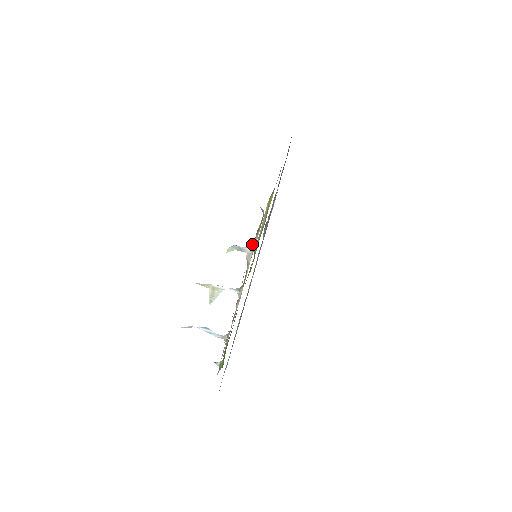
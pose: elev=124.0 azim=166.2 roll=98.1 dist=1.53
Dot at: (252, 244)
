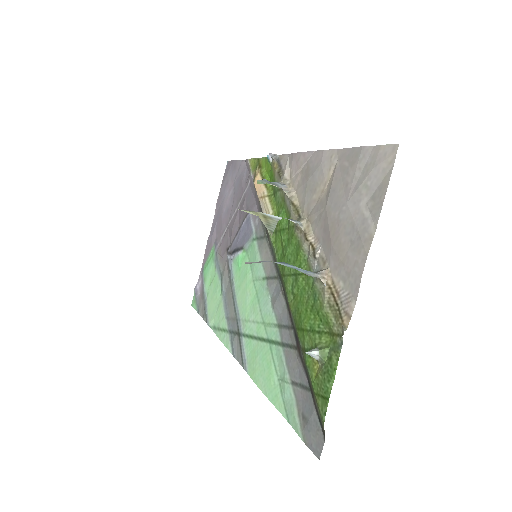
Dot at: (282, 181)
